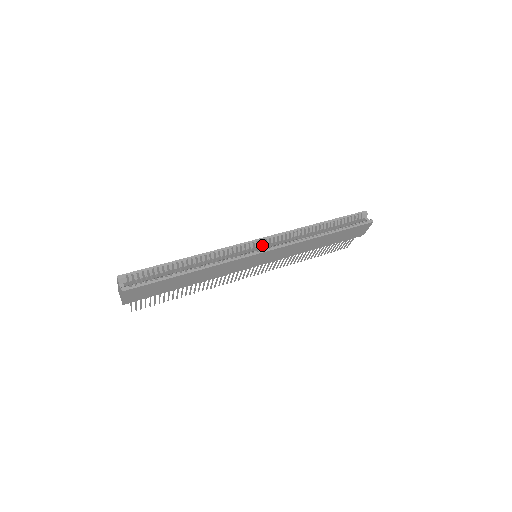
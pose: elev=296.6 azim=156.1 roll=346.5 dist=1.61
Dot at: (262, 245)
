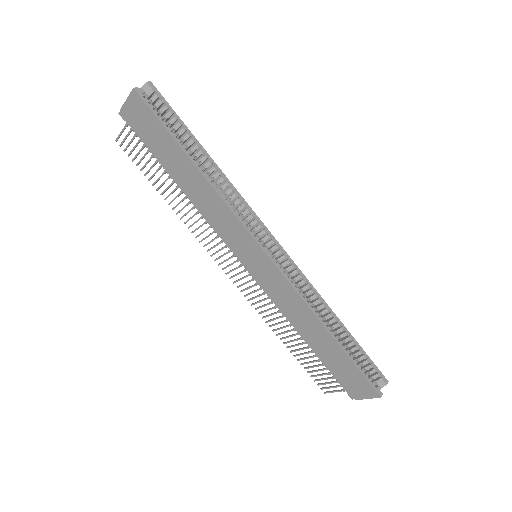
Dot at: (274, 253)
